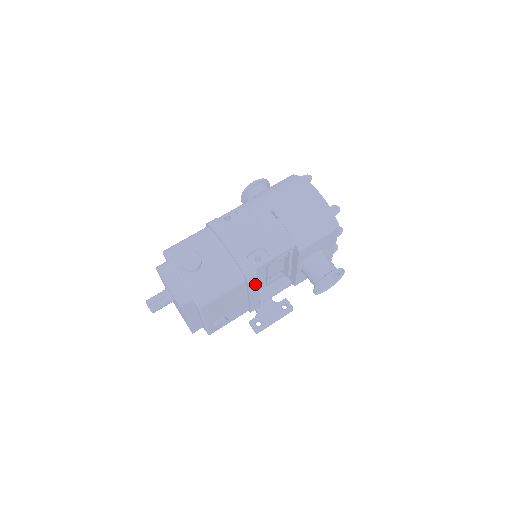
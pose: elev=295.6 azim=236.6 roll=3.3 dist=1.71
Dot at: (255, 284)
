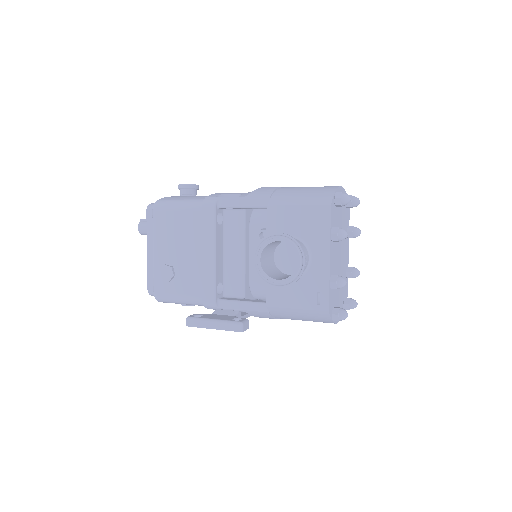
Dot at: (211, 226)
